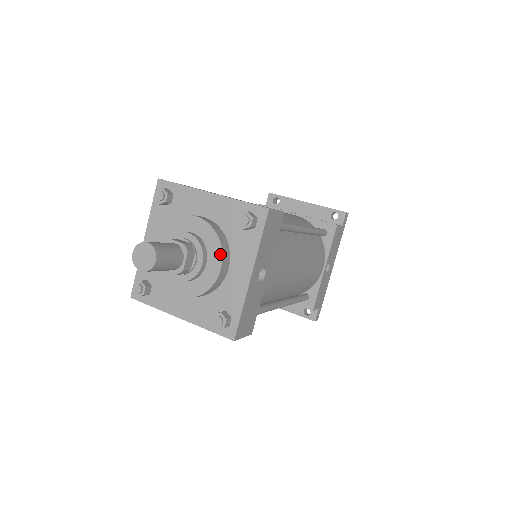
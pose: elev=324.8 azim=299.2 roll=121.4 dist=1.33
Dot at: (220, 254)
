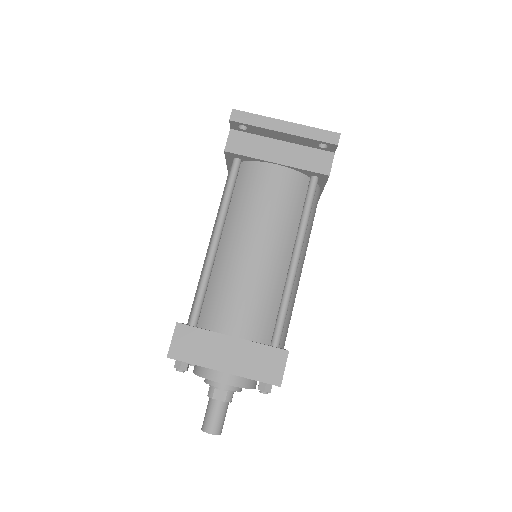
Dot at: occluded
